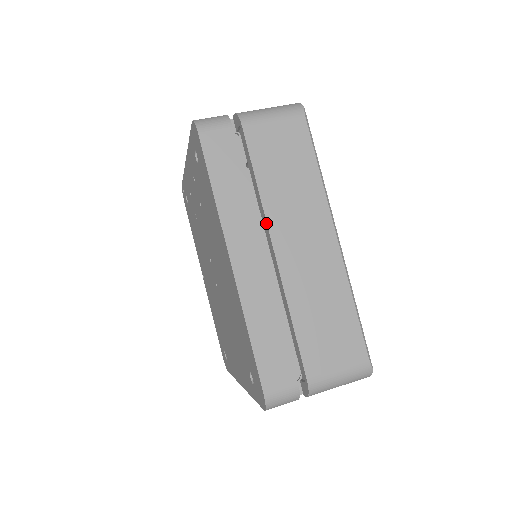
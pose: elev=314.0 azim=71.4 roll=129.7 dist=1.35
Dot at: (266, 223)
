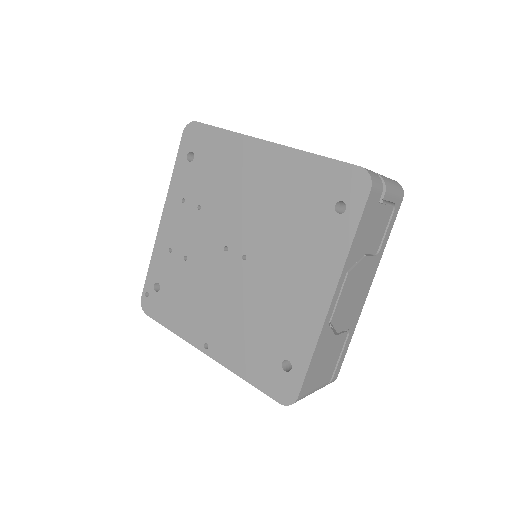
Dot at: occluded
